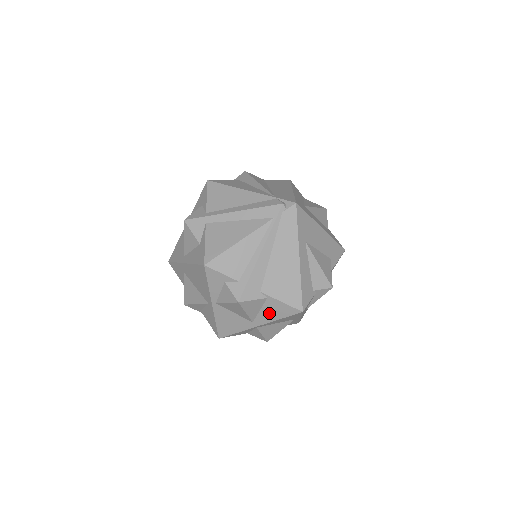
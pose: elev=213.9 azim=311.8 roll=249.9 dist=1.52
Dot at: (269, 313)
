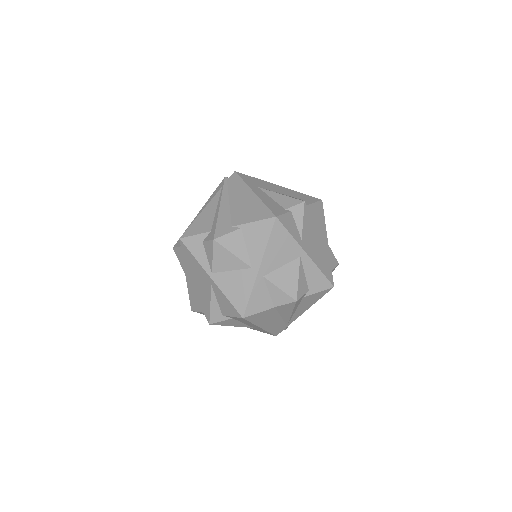
Dot at: (255, 244)
